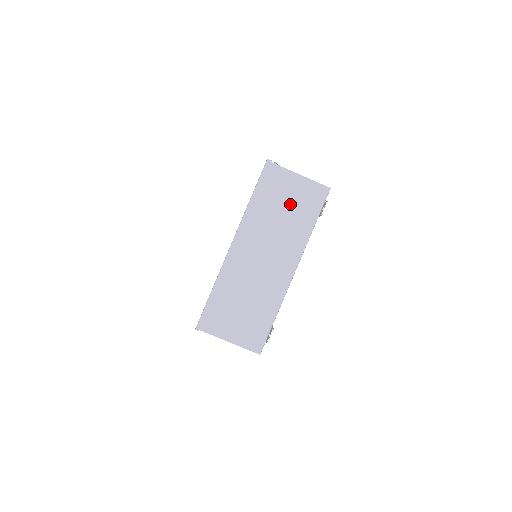
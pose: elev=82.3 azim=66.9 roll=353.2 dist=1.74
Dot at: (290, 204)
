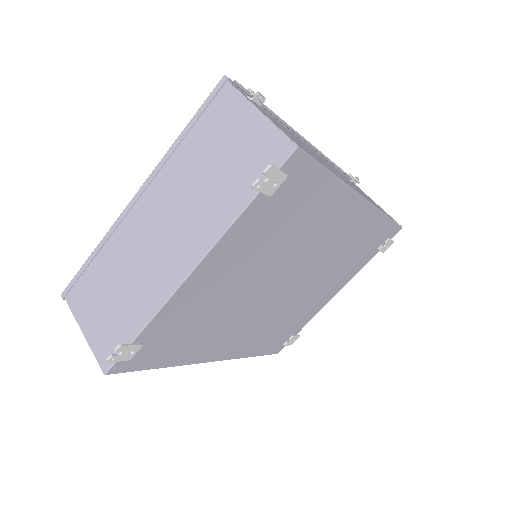
Dot at: (227, 157)
